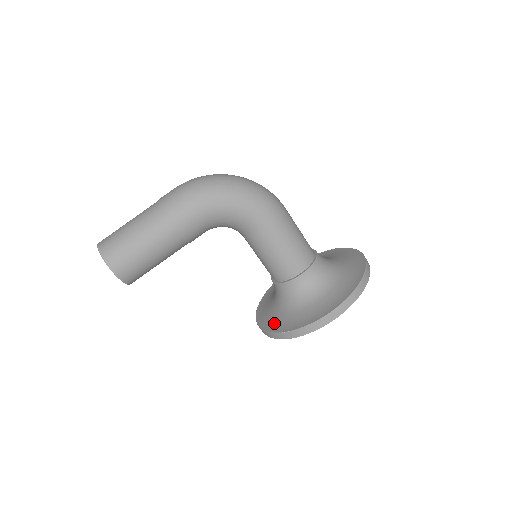
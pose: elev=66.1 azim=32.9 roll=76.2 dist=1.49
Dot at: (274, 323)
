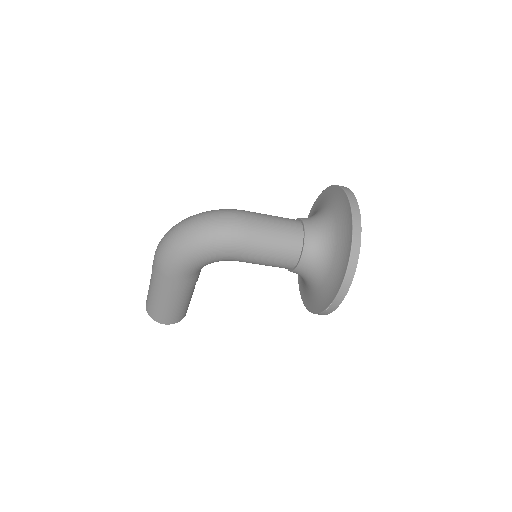
Dot at: (305, 295)
